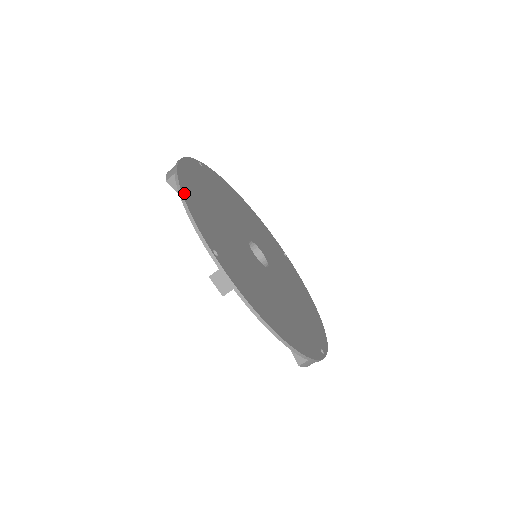
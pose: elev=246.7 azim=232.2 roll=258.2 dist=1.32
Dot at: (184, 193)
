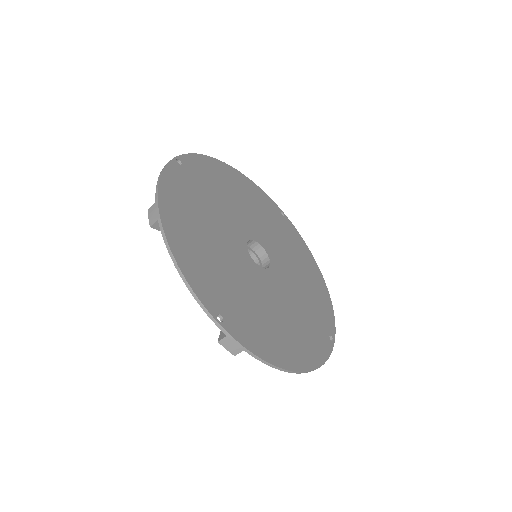
Dot at: (174, 251)
